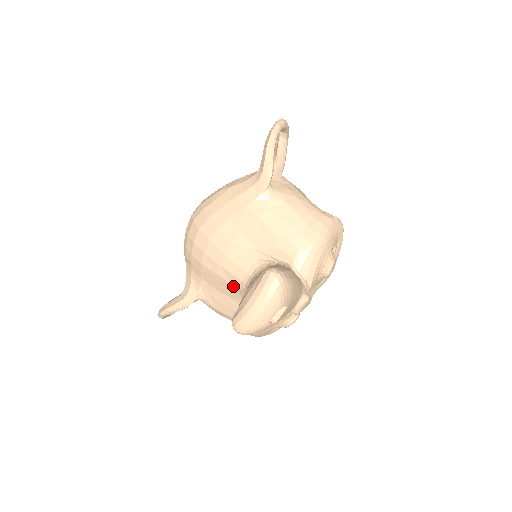
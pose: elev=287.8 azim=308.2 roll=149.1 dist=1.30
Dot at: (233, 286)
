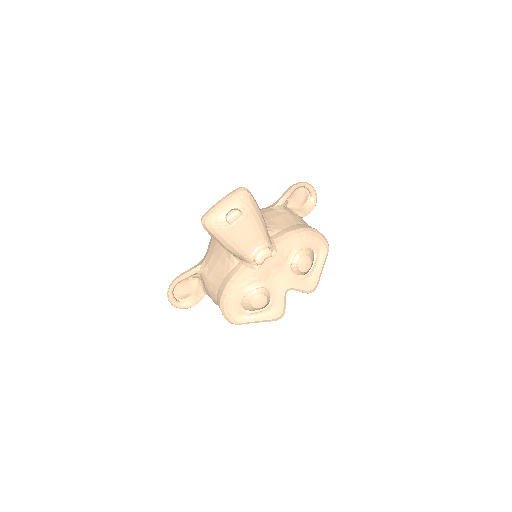
Dot at: occluded
